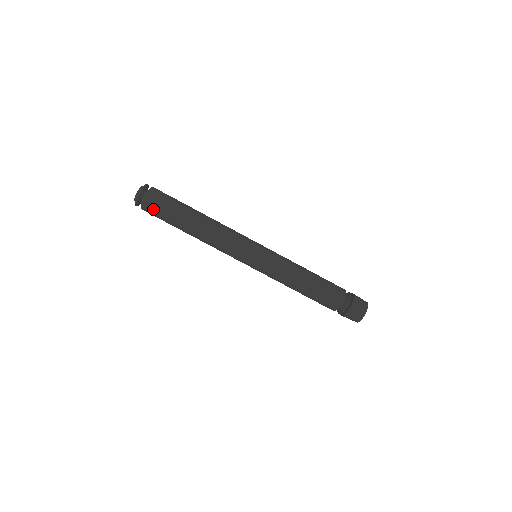
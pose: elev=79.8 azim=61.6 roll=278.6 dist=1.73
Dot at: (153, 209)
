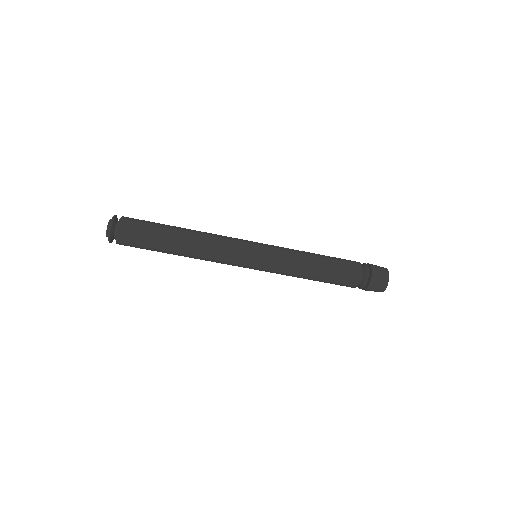
Dot at: occluded
